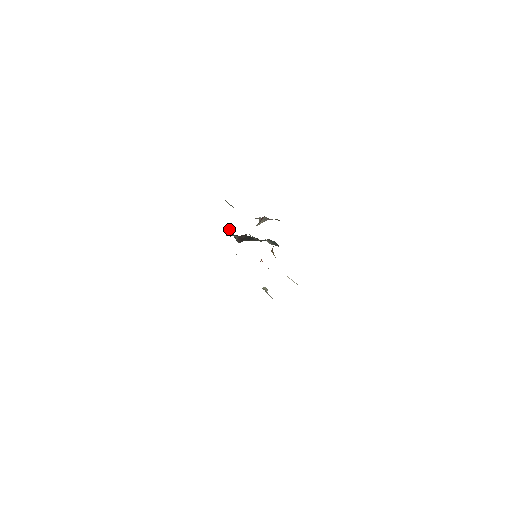
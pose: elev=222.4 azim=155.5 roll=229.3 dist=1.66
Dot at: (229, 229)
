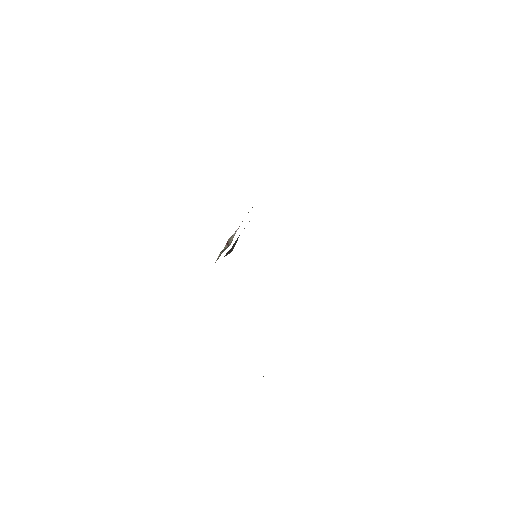
Dot at: occluded
